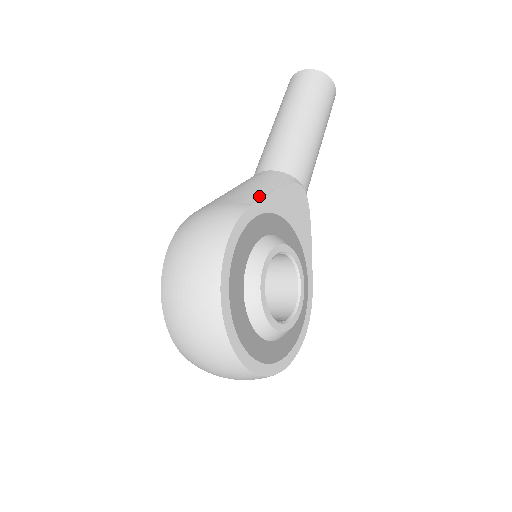
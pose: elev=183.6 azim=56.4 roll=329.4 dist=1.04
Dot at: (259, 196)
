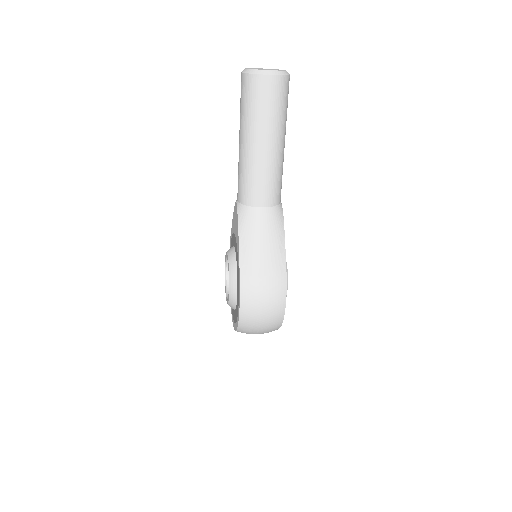
Dot at: (283, 257)
